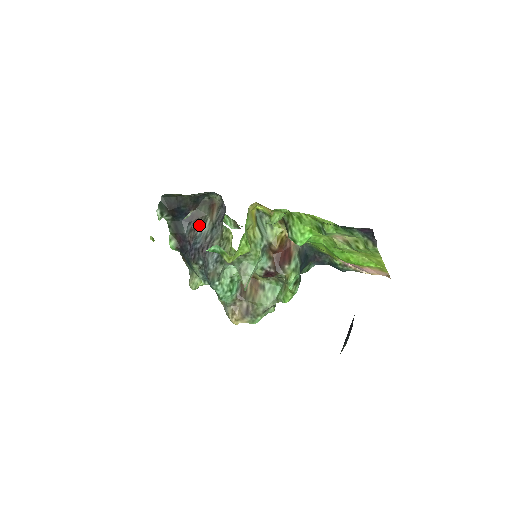
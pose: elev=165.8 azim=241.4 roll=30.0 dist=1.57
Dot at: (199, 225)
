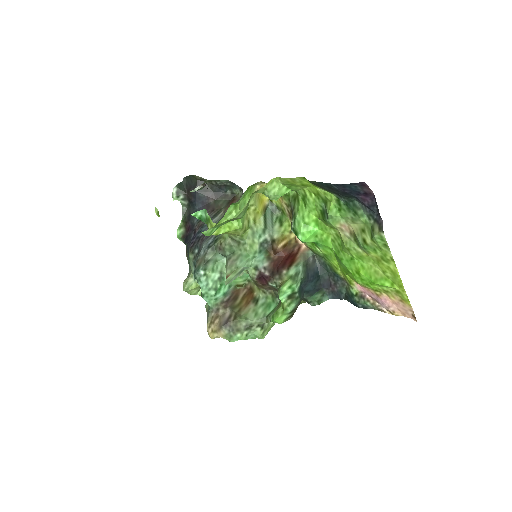
Dot at: (211, 215)
